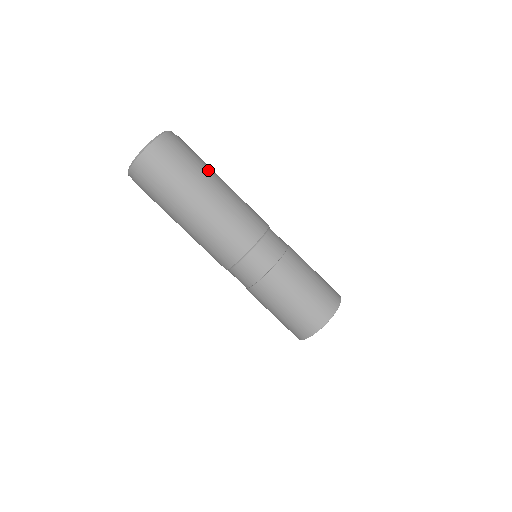
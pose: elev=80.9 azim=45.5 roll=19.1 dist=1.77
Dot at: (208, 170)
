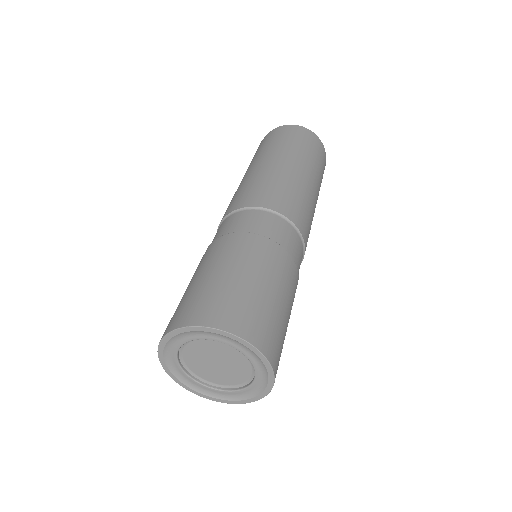
Dot at: (301, 157)
